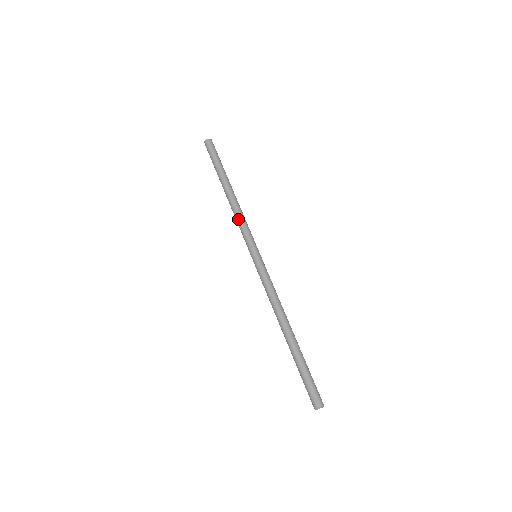
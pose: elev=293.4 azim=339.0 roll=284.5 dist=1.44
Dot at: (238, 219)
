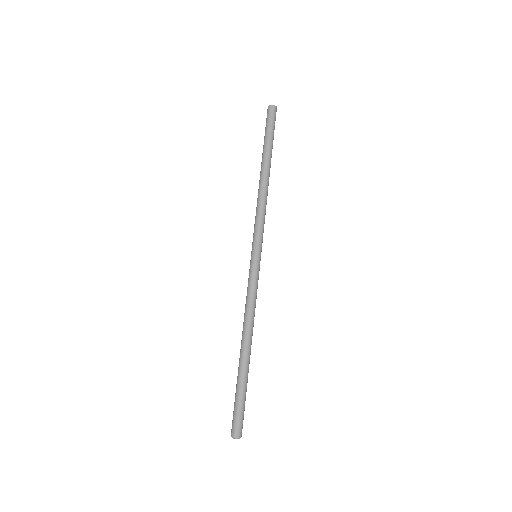
Dot at: (259, 208)
